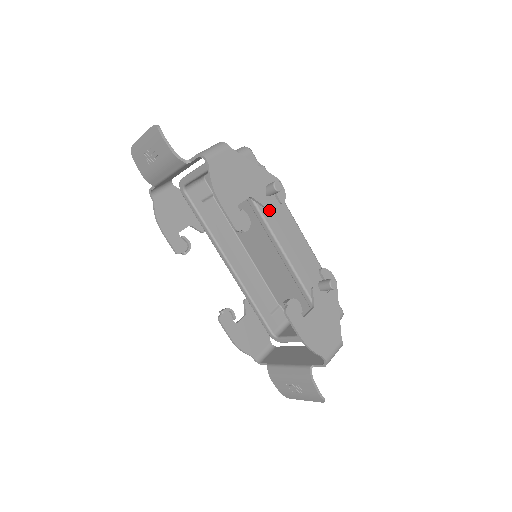
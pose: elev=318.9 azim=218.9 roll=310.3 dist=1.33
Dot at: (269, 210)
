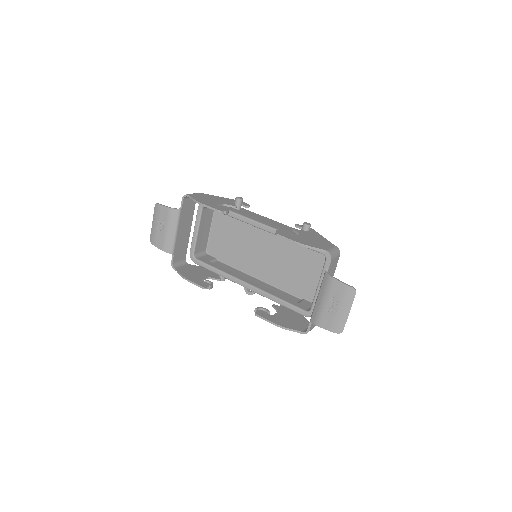
Dot at: (242, 213)
